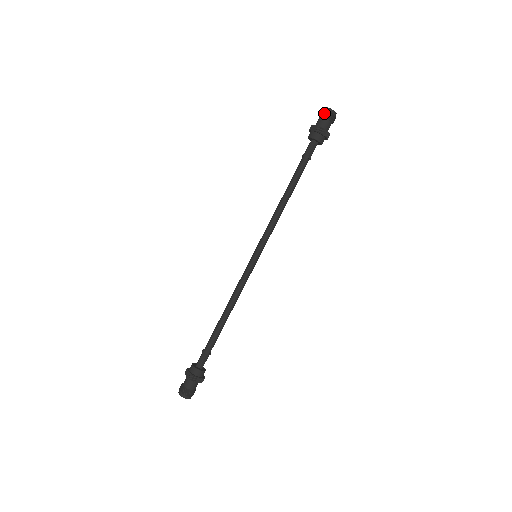
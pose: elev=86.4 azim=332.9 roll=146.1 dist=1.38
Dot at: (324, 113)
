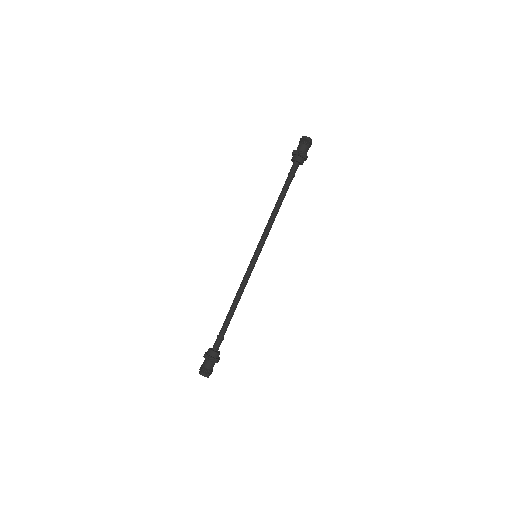
Dot at: occluded
